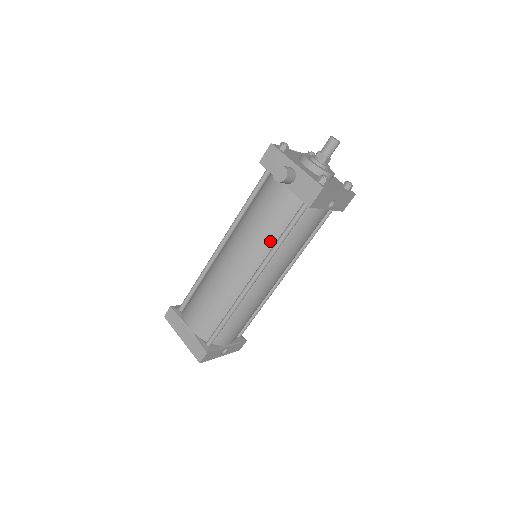
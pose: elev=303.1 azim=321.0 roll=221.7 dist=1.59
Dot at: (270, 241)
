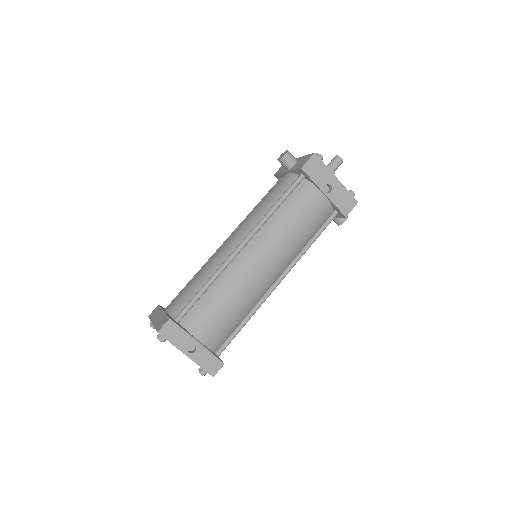
Dot at: (266, 212)
